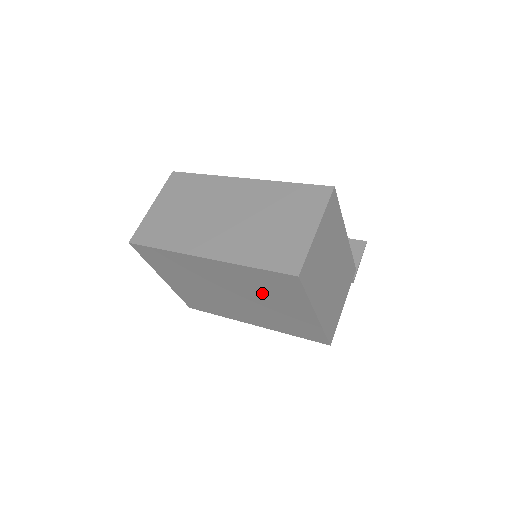
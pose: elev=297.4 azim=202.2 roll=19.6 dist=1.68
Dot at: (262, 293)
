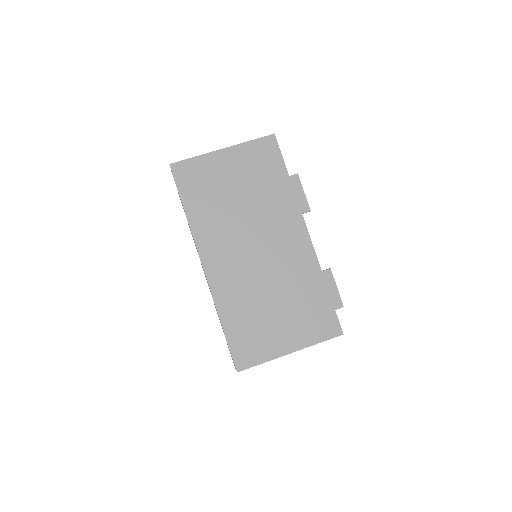
Dot at: occluded
